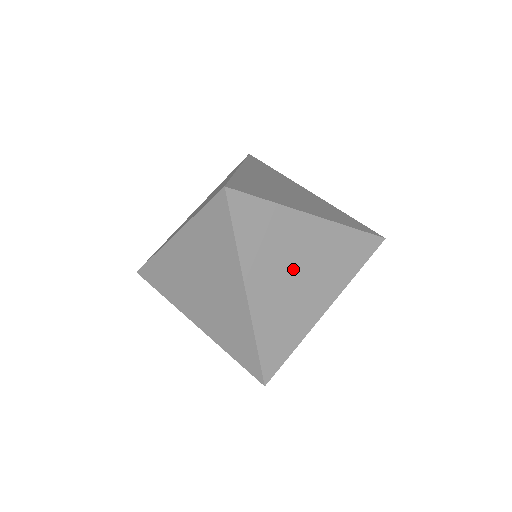
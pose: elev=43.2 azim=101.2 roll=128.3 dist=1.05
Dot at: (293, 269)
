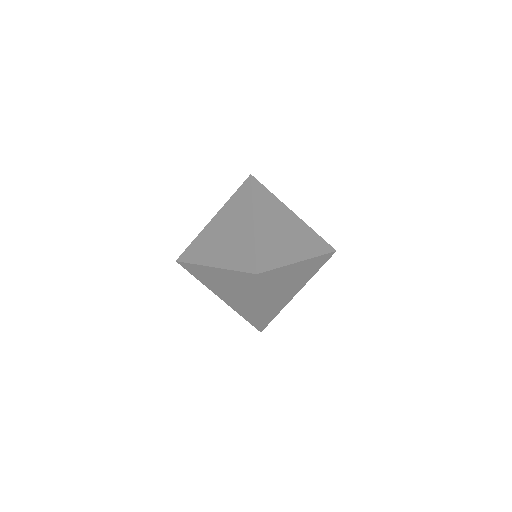
Dot at: (281, 227)
